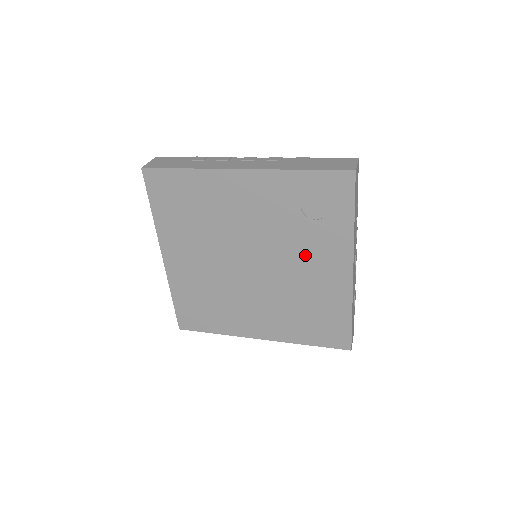
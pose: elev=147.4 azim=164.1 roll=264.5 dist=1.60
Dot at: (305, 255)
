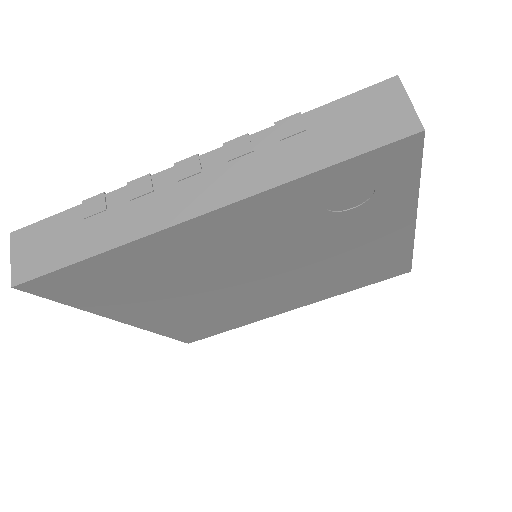
Dot at: (341, 241)
